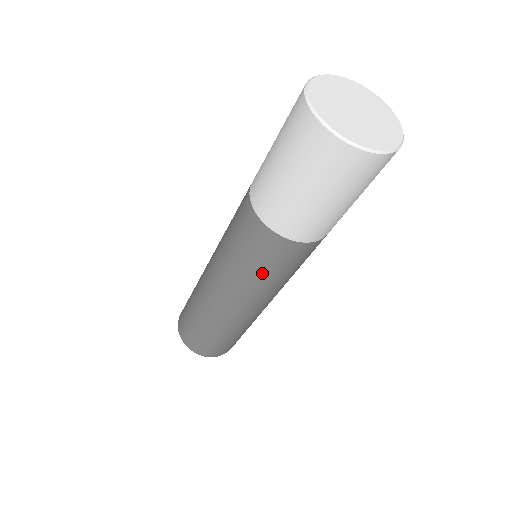
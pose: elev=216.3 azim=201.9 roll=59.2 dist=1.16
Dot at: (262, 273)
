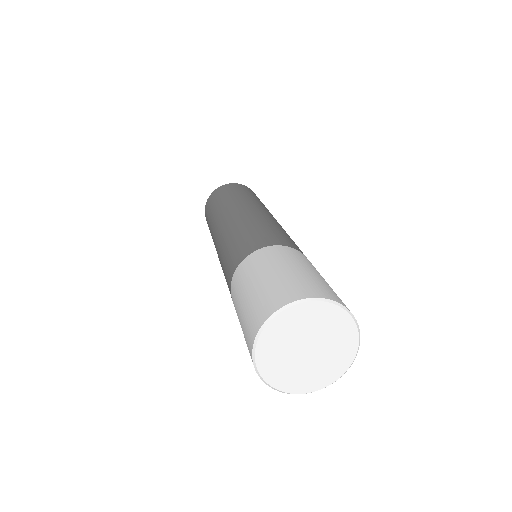
Dot at: occluded
